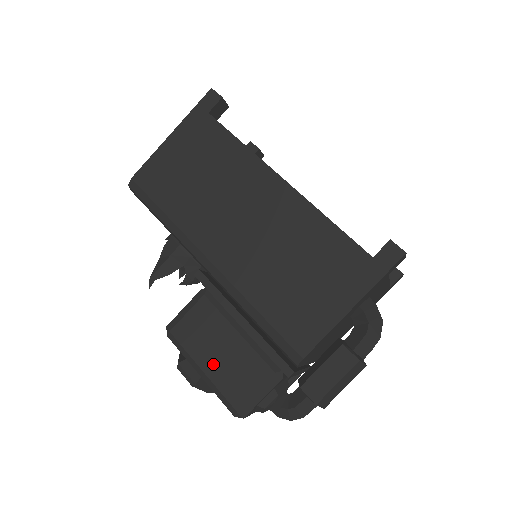
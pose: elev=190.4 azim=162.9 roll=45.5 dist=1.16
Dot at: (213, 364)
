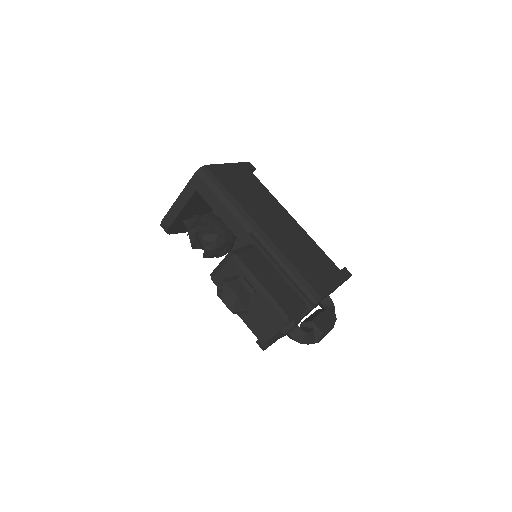
Dot at: (268, 284)
